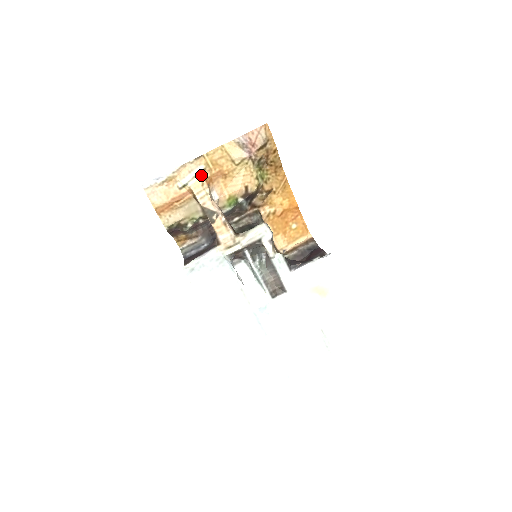
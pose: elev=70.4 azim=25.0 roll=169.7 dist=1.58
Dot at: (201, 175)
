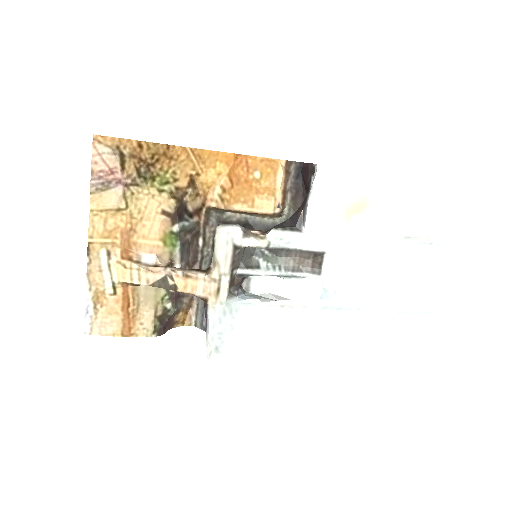
Dot at: (112, 260)
